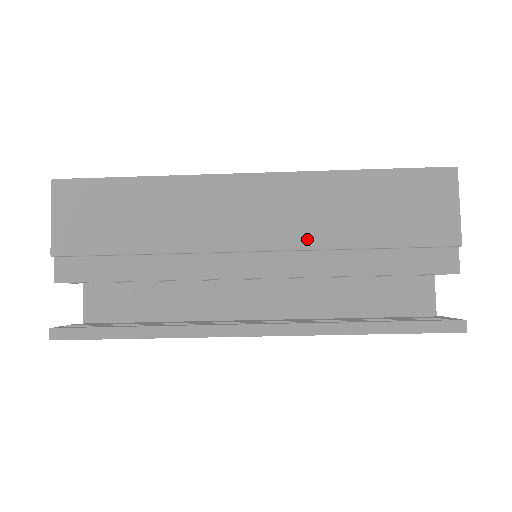
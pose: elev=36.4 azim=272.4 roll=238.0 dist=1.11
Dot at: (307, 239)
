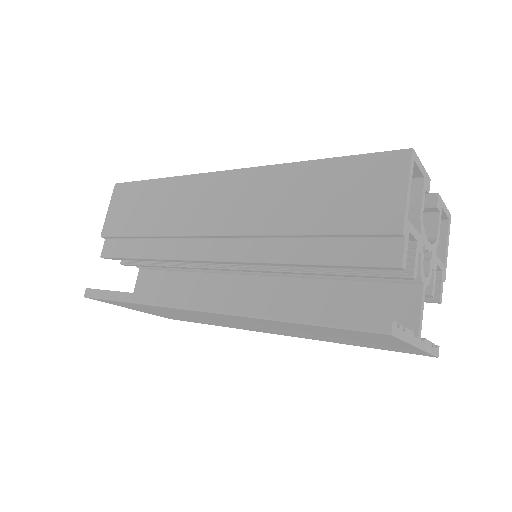
Dot at: (256, 225)
